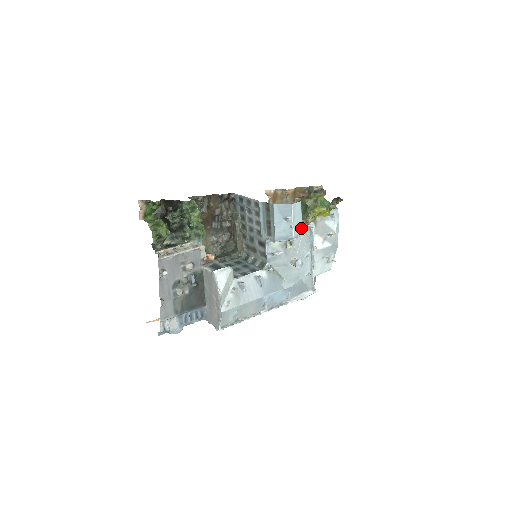
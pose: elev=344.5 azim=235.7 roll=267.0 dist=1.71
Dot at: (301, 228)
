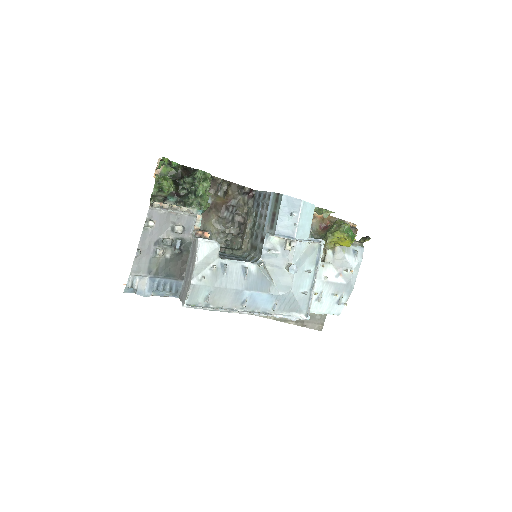
Dot at: (308, 234)
